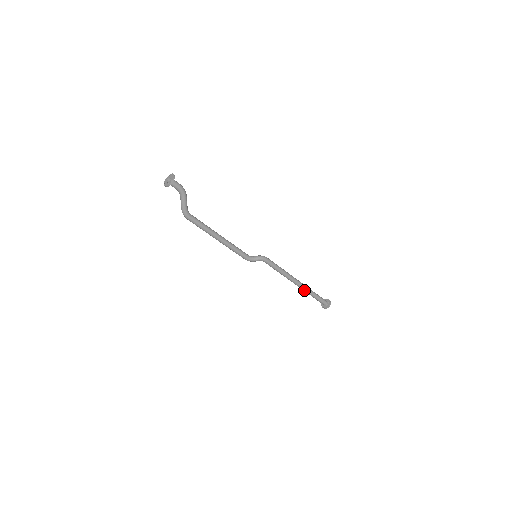
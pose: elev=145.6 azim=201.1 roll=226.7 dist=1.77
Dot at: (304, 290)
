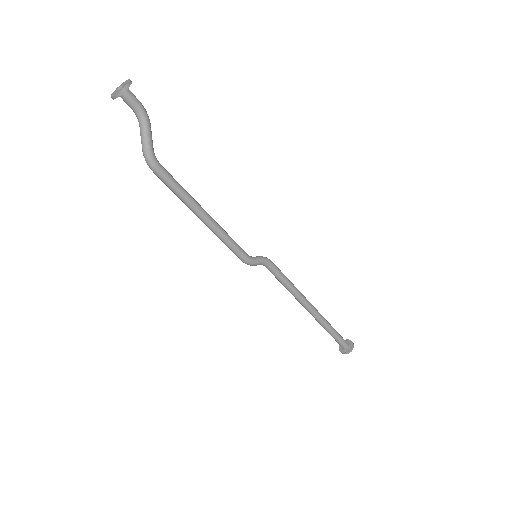
Dot at: (320, 321)
